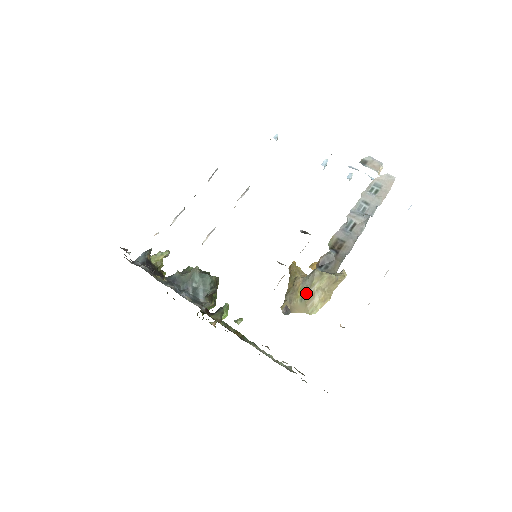
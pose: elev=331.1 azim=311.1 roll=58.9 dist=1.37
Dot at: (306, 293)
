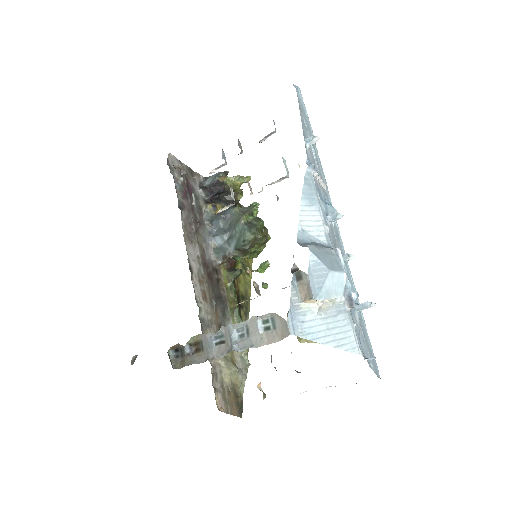
Dot at: occluded
